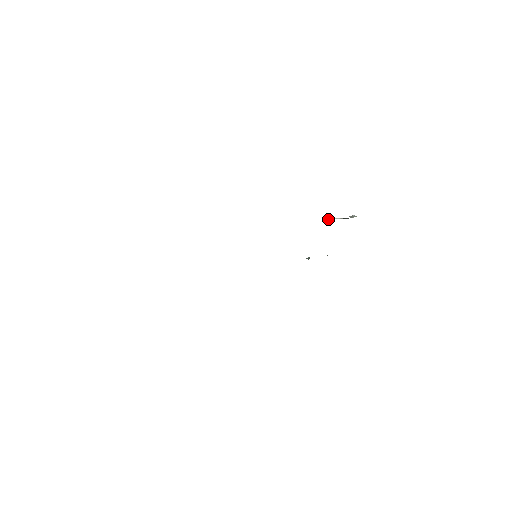
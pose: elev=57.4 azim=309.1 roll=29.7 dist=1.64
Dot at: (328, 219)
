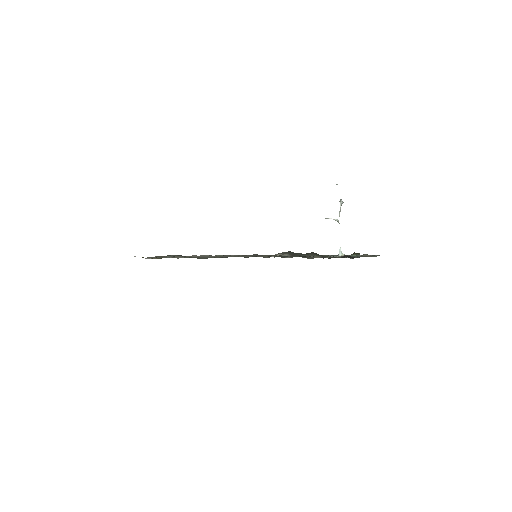
Dot at: occluded
